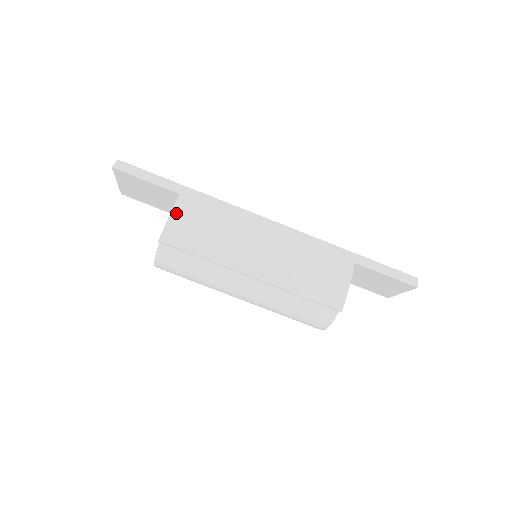
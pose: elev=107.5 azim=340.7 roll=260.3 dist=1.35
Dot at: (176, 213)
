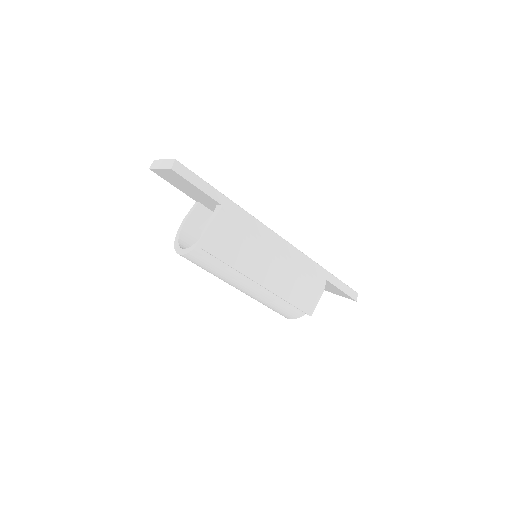
Dot at: (219, 225)
